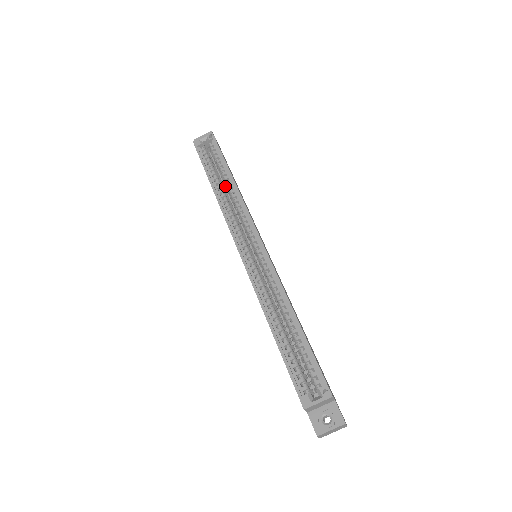
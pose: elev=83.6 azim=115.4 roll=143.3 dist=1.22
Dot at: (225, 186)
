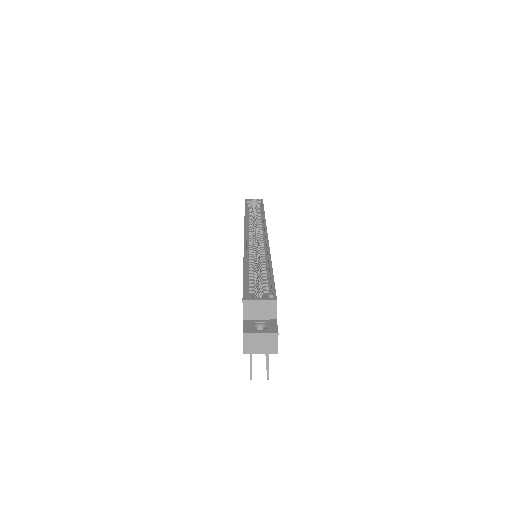
Dot at: (255, 220)
